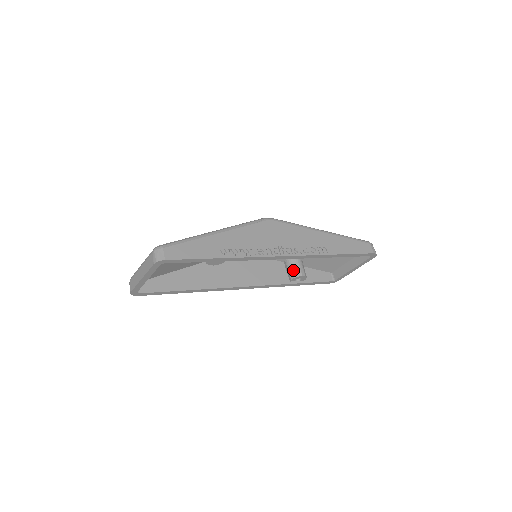
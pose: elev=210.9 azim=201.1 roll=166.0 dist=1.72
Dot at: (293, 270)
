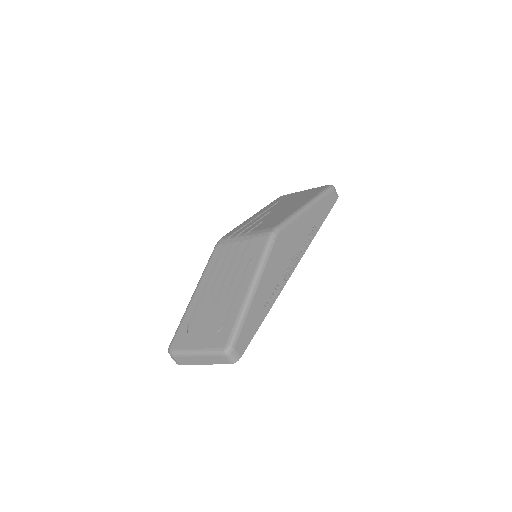
Dot at: occluded
